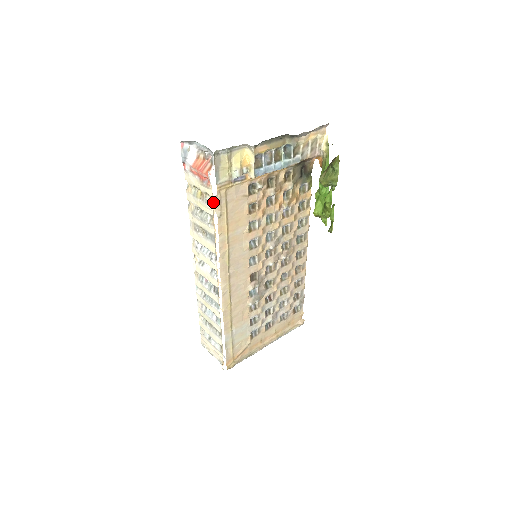
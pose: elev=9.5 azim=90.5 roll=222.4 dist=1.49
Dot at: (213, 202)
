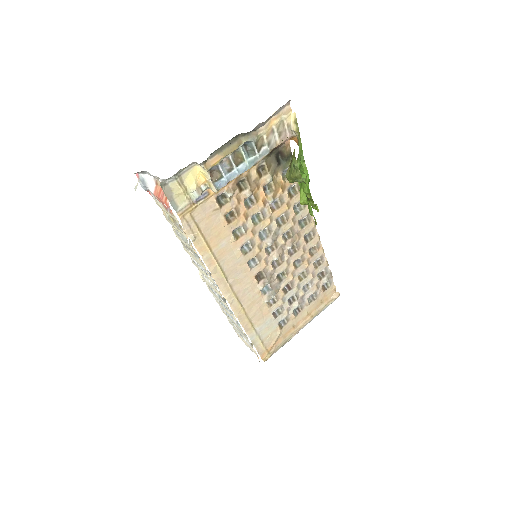
Dot at: occluded
